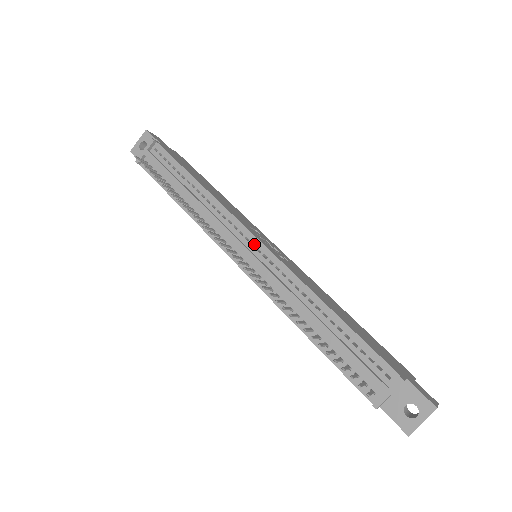
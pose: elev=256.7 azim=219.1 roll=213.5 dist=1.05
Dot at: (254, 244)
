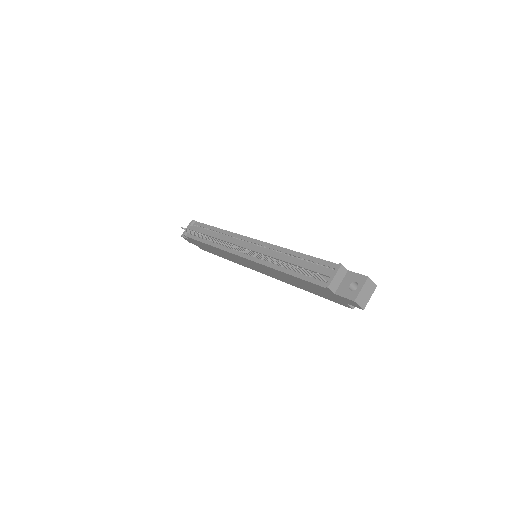
Dot at: (251, 242)
